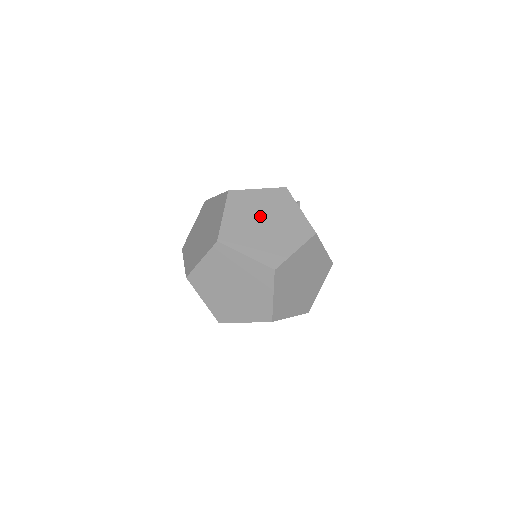
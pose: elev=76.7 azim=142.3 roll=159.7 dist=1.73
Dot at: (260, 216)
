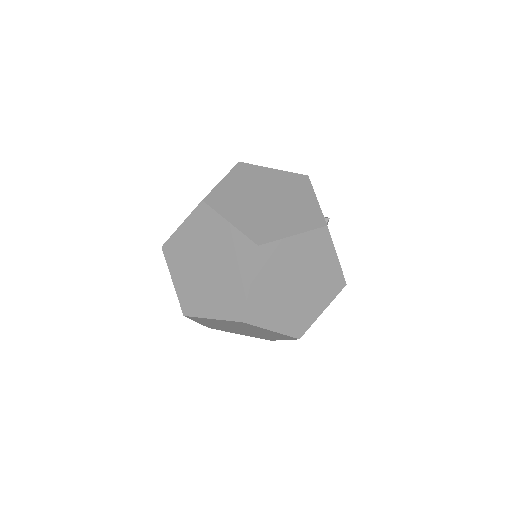
Dot at: (293, 276)
